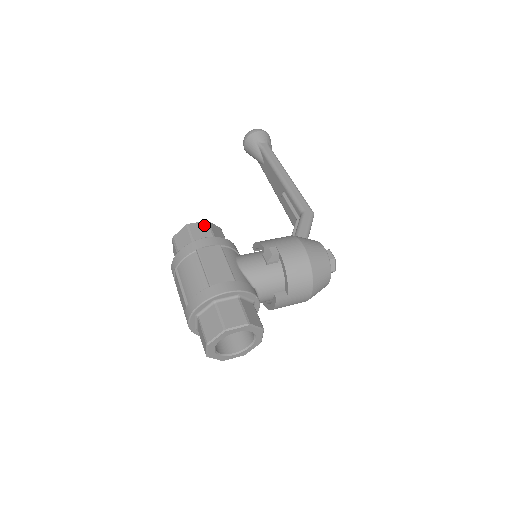
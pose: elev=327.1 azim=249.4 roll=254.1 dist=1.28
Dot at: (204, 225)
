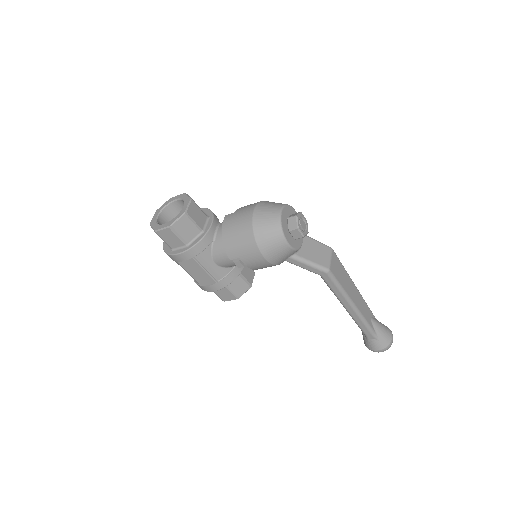
Dot at: occluded
